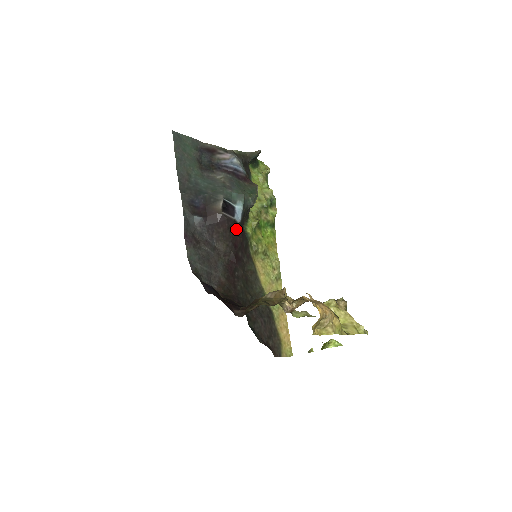
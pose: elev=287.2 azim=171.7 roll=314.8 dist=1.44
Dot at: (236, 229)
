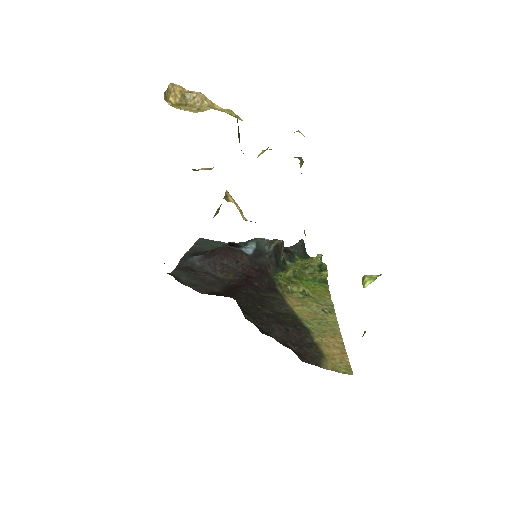
Dot at: (247, 261)
